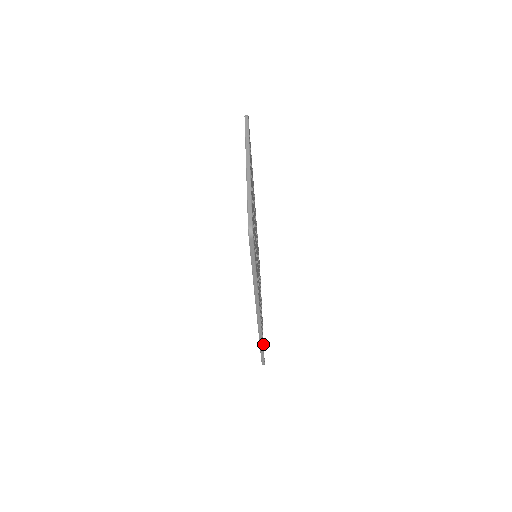
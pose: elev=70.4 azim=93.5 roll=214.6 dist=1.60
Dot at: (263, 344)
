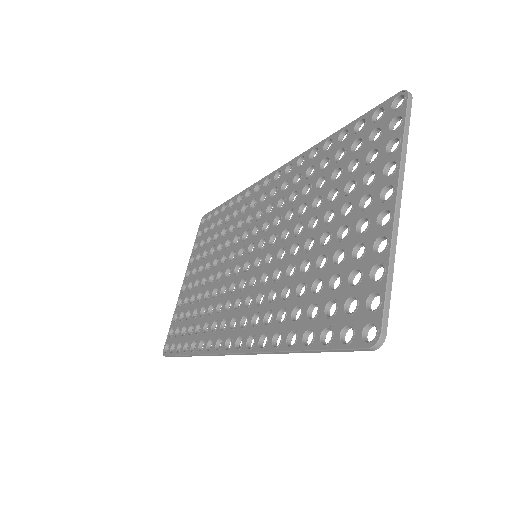
Dot at: occluded
